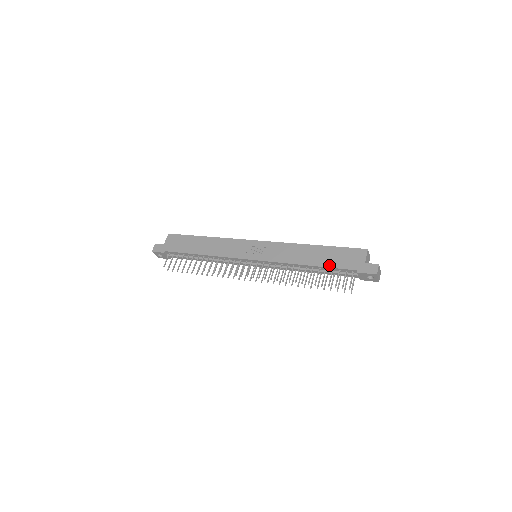
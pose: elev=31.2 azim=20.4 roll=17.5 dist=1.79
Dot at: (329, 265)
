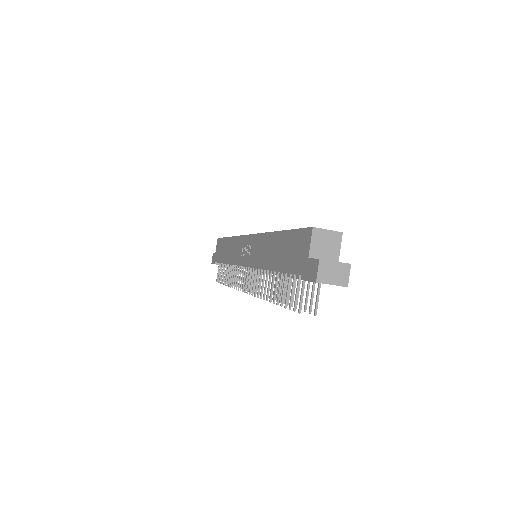
Dot at: (282, 268)
